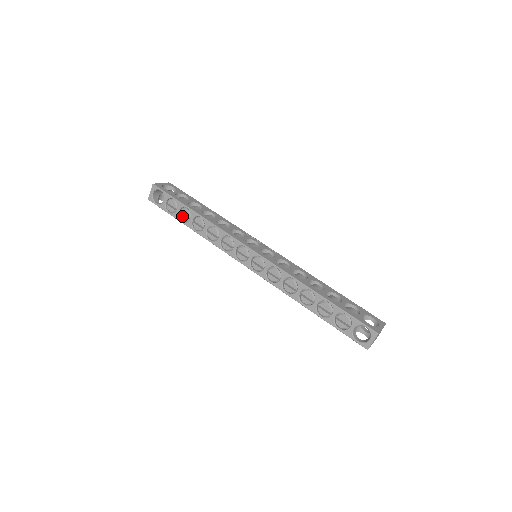
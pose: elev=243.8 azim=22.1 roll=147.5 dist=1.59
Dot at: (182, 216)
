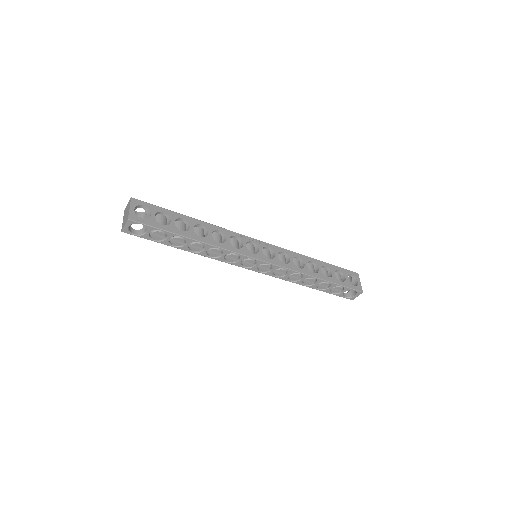
Dot at: (174, 243)
